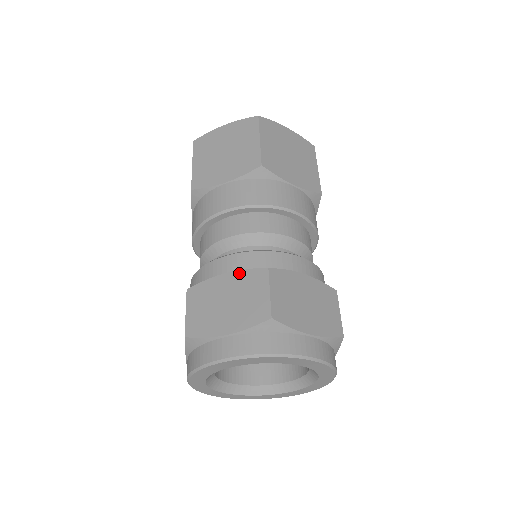
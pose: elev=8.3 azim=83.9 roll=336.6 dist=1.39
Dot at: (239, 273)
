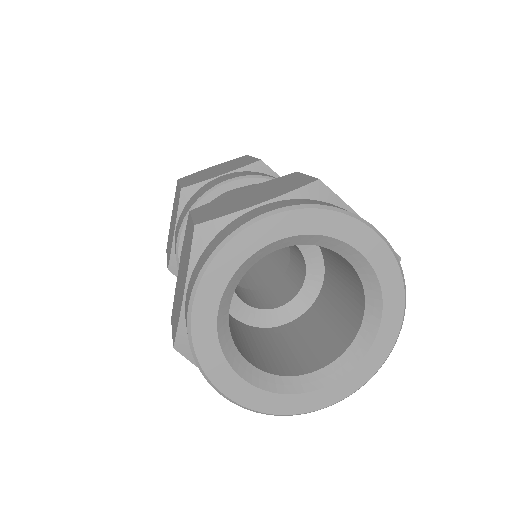
Dot at: (260, 184)
